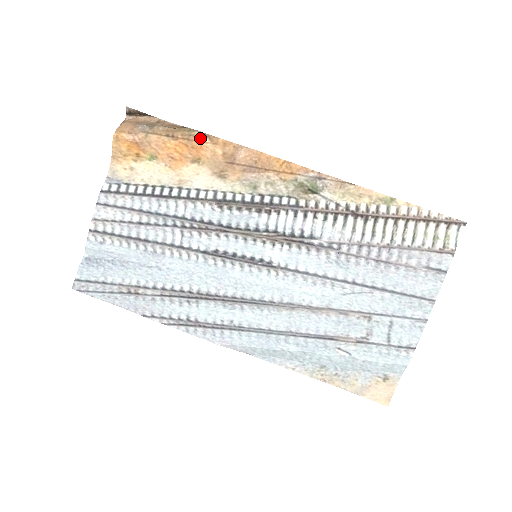
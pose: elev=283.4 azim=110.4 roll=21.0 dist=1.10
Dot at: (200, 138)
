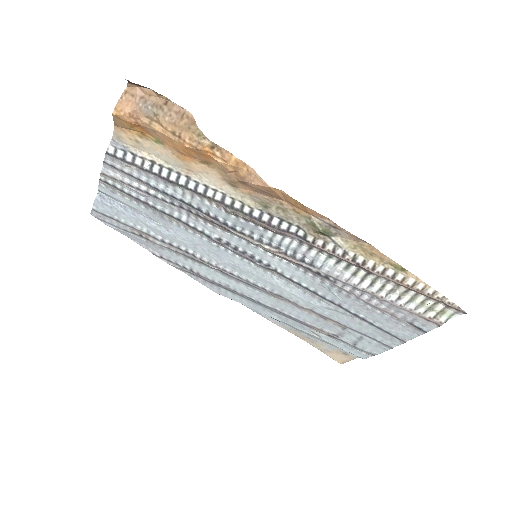
Dot at: (210, 149)
